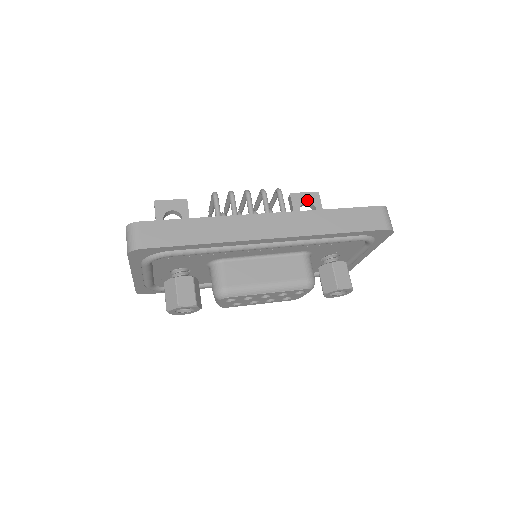
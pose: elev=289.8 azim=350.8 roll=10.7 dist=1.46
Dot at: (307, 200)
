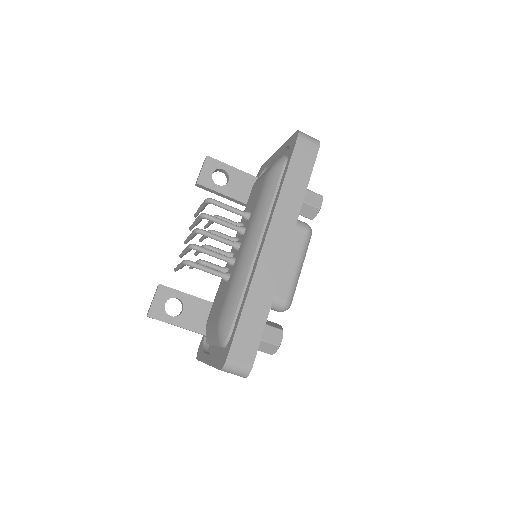
Dot at: (211, 172)
